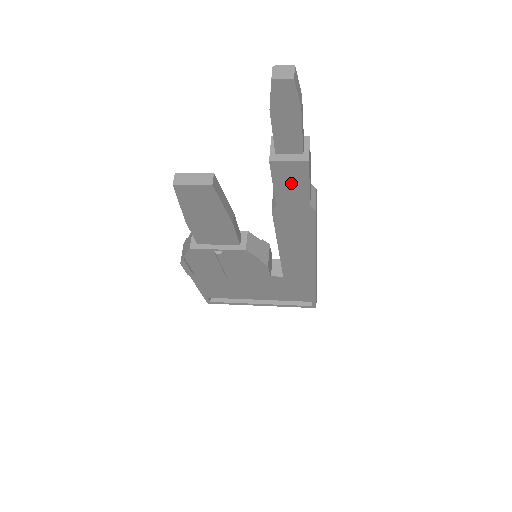
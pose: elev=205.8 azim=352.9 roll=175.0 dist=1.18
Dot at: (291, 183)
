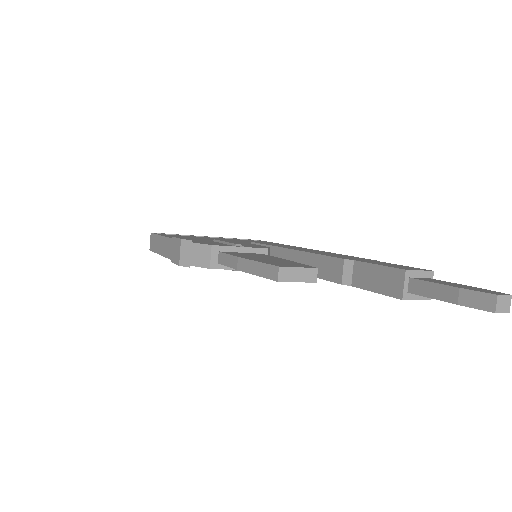
Dot at: occluded
